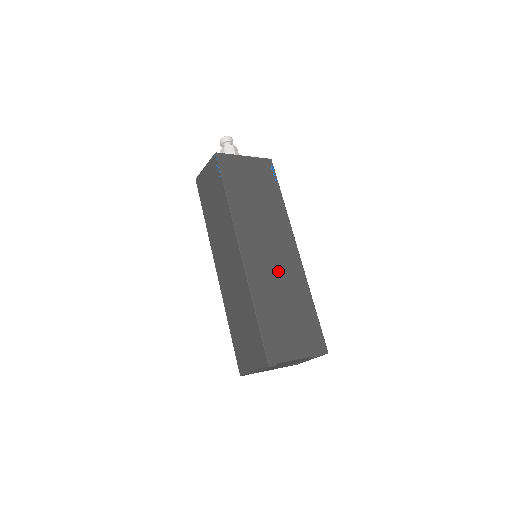
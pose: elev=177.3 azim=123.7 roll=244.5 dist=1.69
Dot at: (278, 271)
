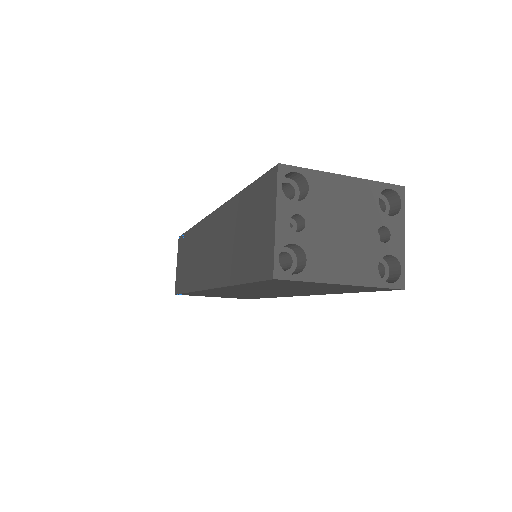
Dot at: occluded
